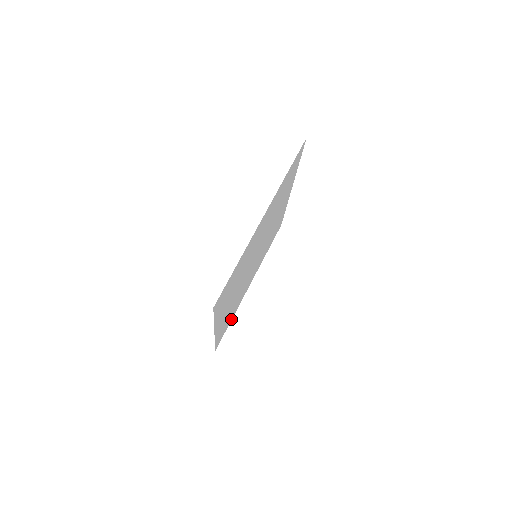
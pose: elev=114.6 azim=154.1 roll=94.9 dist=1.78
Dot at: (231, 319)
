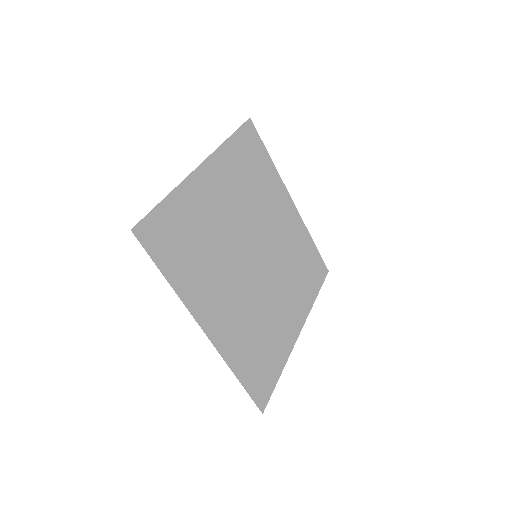
Dot at: (312, 243)
